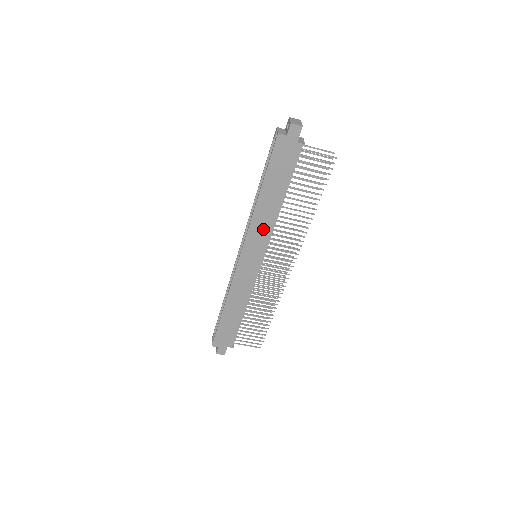
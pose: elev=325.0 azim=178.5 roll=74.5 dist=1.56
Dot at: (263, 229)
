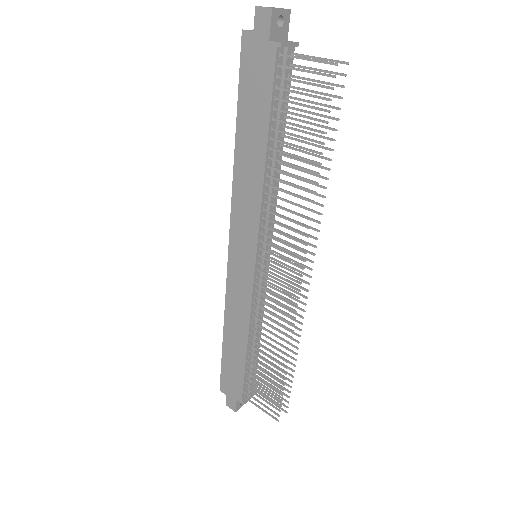
Dot at: (249, 205)
